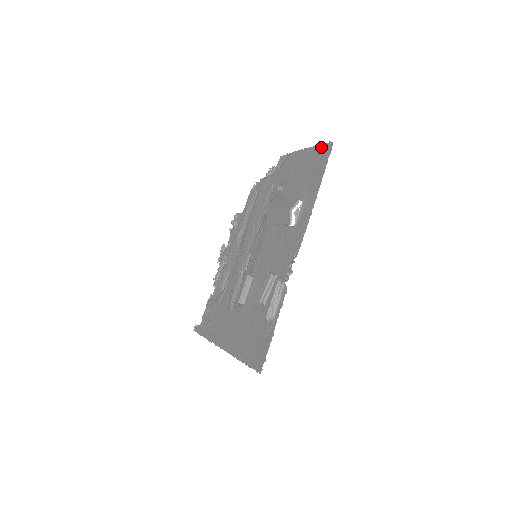
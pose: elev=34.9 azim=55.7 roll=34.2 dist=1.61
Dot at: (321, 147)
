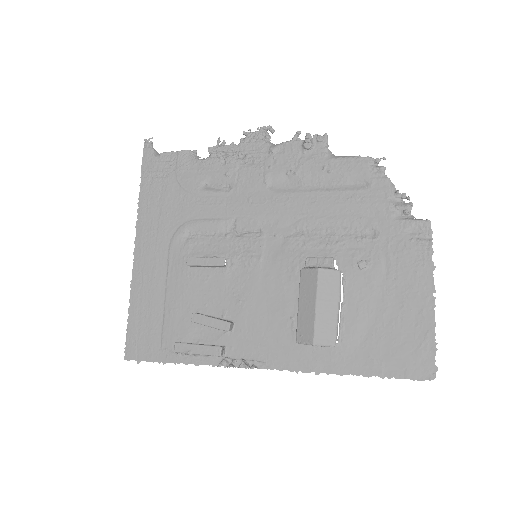
Dot at: (430, 349)
